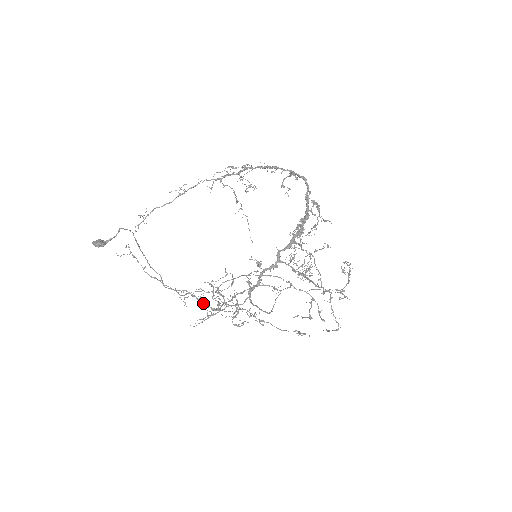
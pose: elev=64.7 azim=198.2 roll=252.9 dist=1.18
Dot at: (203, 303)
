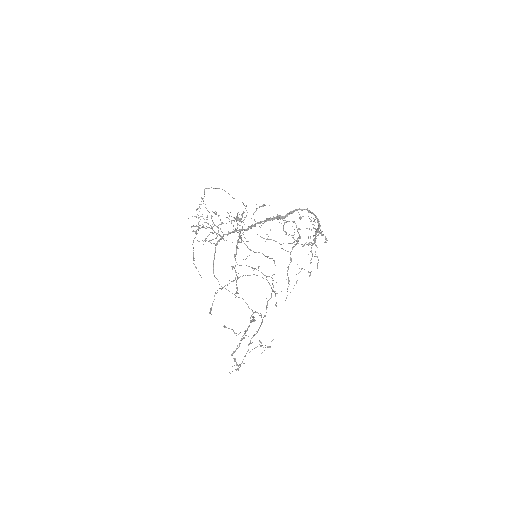
Dot at: occluded
